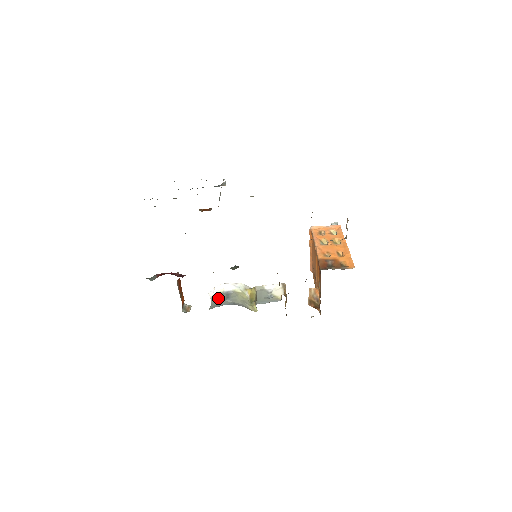
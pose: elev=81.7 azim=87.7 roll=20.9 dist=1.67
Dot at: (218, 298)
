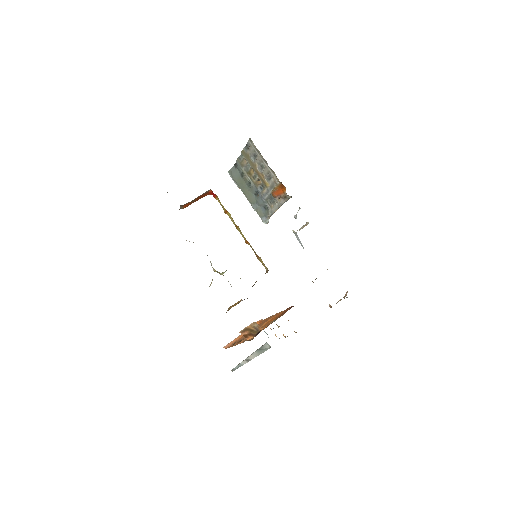
Dot at: occluded
